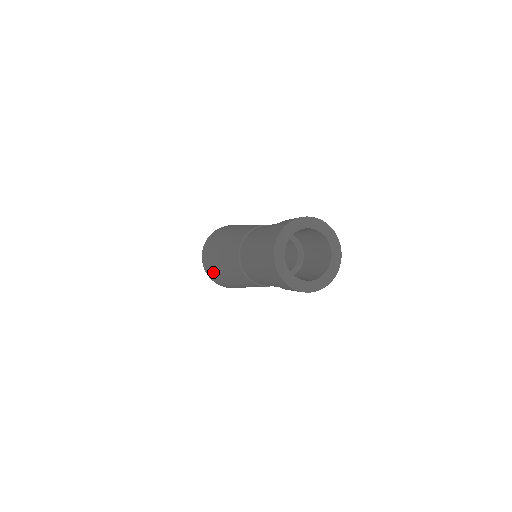
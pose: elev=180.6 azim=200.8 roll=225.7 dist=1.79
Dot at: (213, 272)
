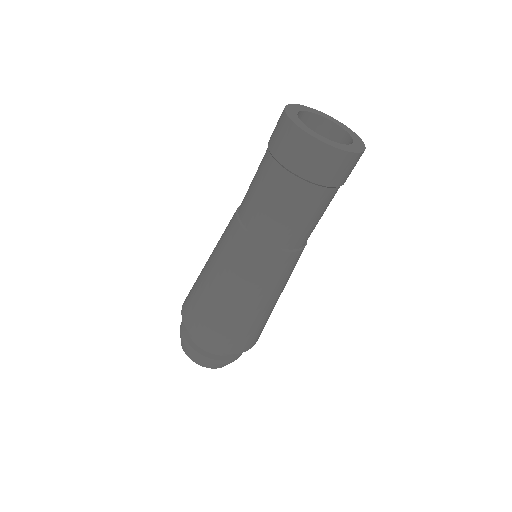
Dot at: (200, 310)
